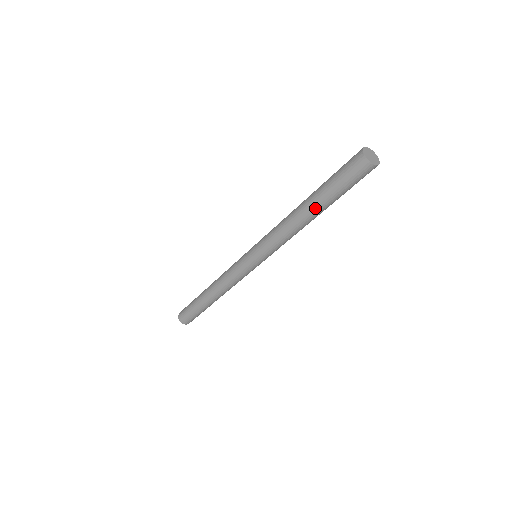
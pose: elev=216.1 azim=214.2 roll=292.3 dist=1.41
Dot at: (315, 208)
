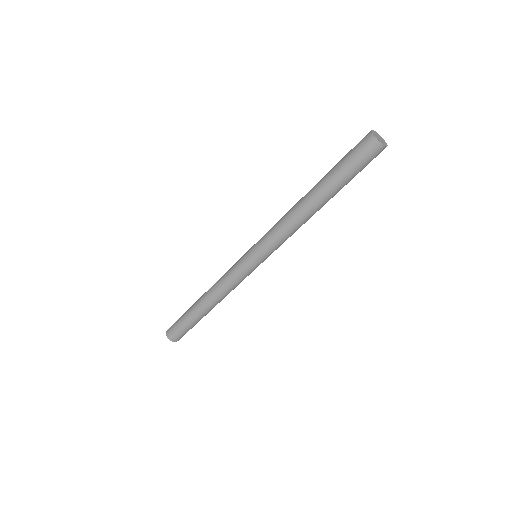
Dot at: (324, 197)
